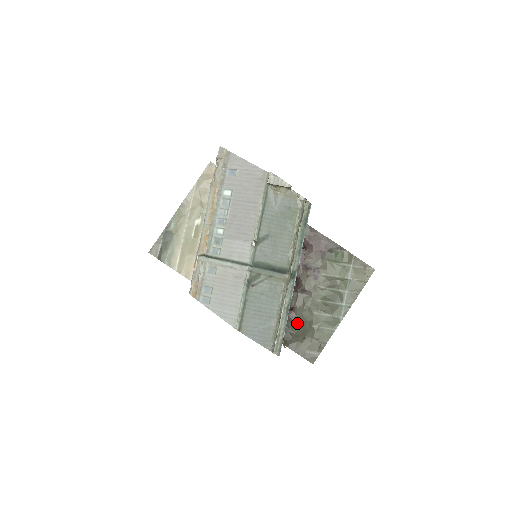
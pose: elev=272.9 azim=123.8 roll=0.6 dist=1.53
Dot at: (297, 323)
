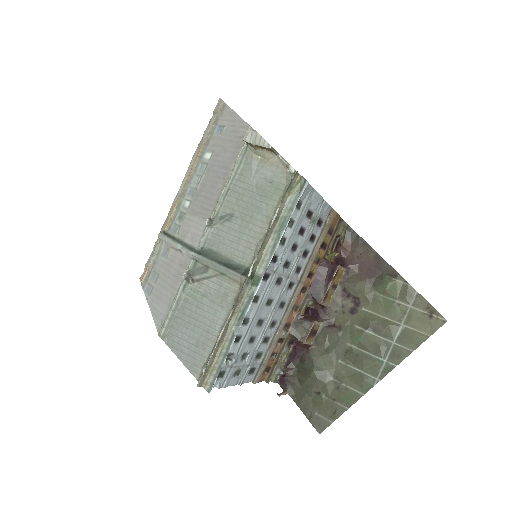
Dot at: (310, 367)
